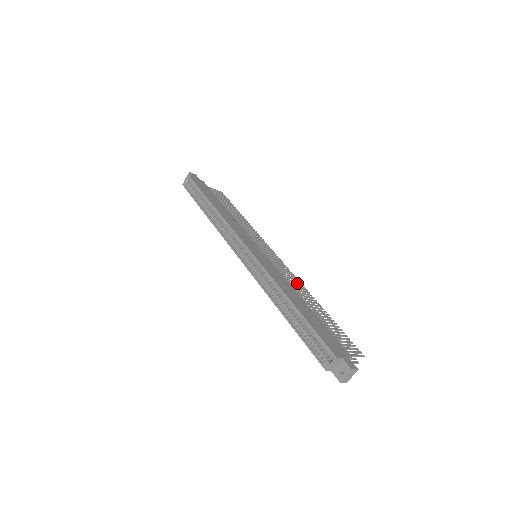
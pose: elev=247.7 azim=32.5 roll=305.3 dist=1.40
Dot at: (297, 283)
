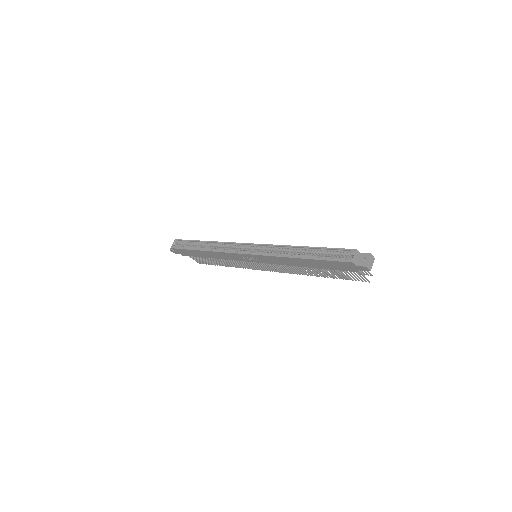
Dot at: occluded
